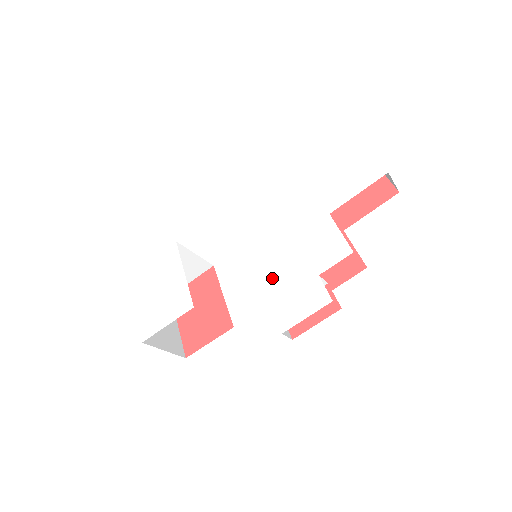
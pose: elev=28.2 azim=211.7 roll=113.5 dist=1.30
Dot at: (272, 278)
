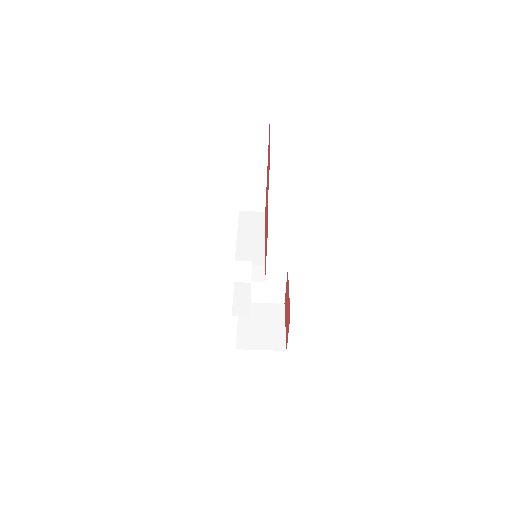
Dot at: occluded
